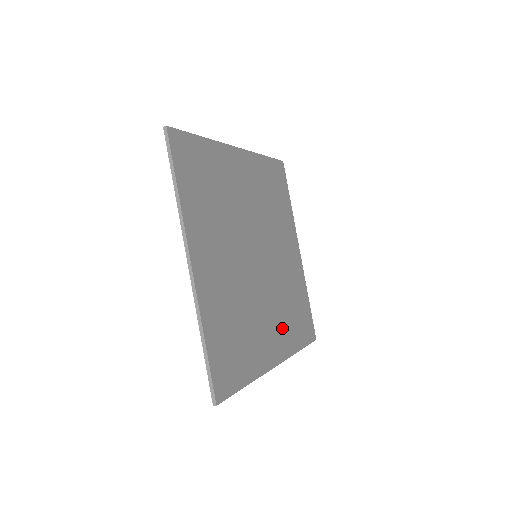
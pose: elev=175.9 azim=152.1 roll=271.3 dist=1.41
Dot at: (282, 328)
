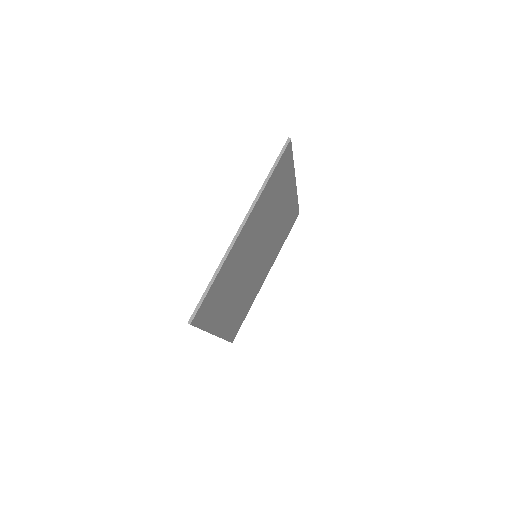
Dot at: (232, 315)
